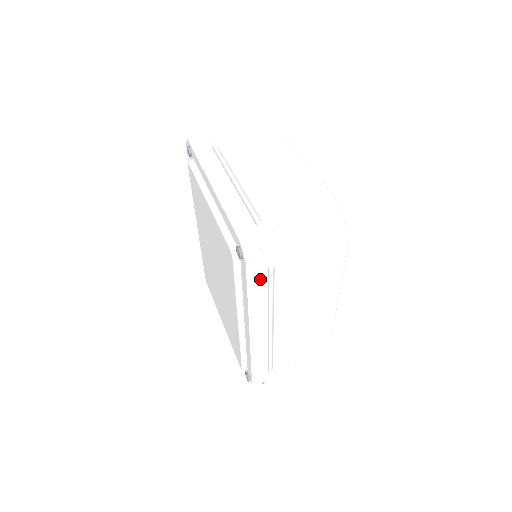
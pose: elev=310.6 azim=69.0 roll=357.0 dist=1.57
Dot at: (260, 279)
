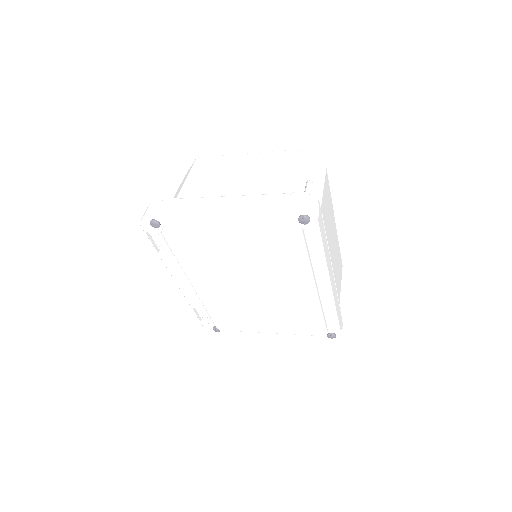
Dot at: (322, 229)
